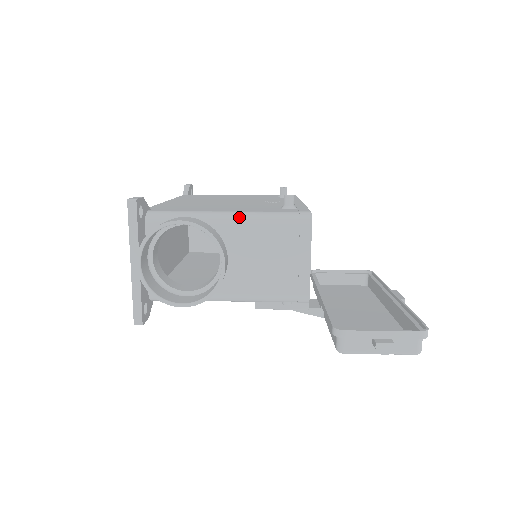
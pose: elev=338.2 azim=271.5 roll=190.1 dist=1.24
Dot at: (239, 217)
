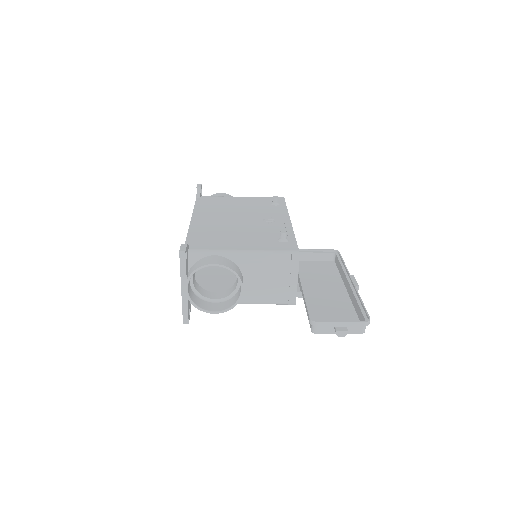
Dot at: (251, 255)
